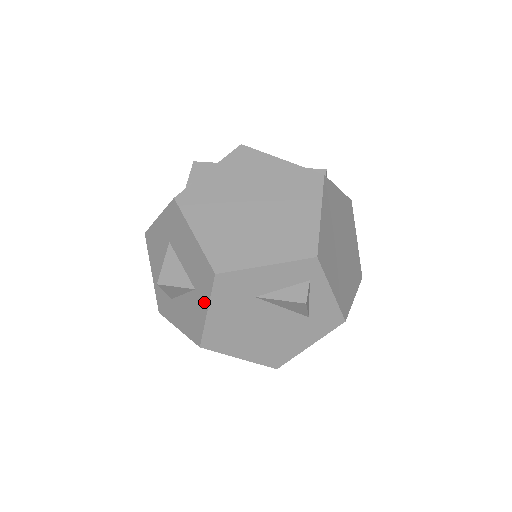
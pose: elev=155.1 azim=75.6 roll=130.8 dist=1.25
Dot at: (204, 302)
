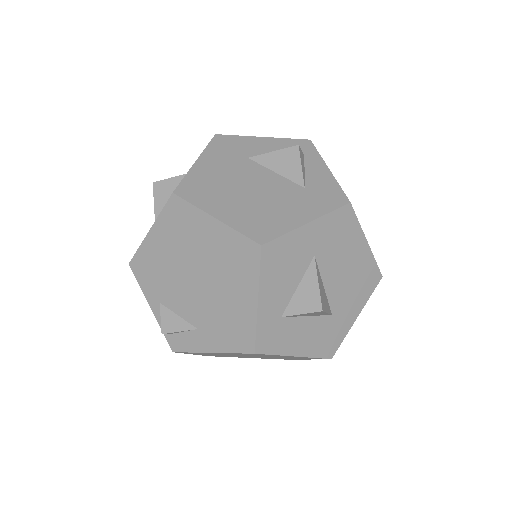
Dot at: occluded
